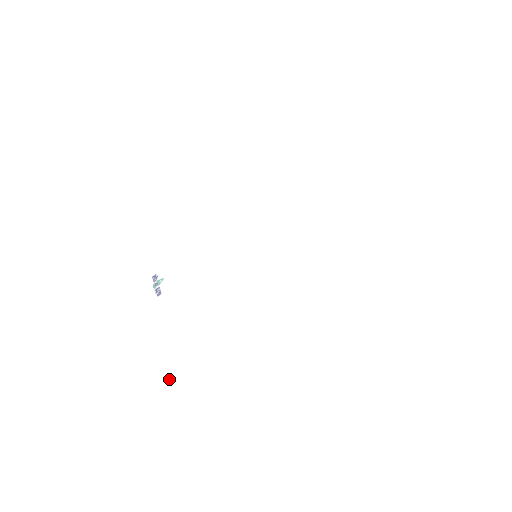
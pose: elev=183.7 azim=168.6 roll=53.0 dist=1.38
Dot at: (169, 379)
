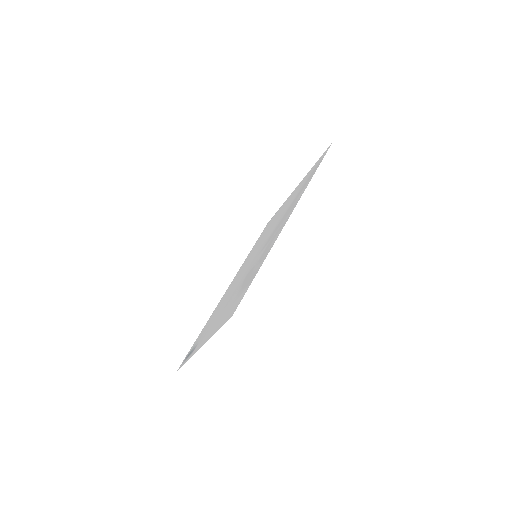
Dot at: (221, 326)
